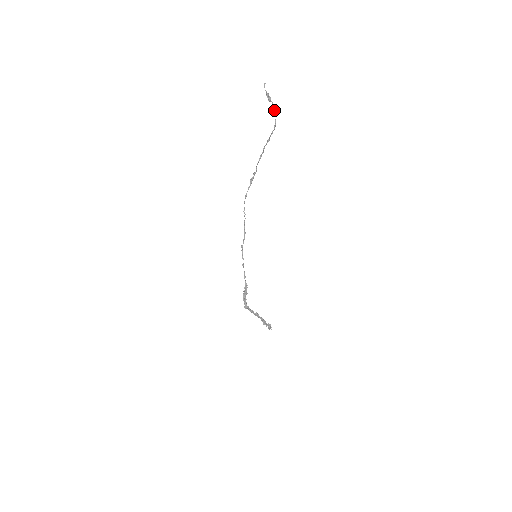
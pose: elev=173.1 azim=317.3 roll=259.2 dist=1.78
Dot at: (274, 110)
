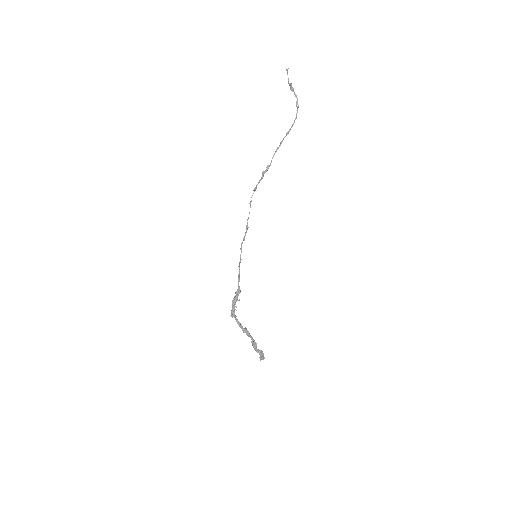
Dot at: (296, 101)
